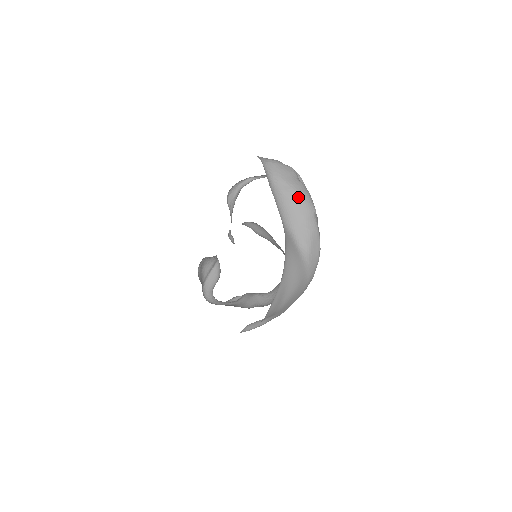
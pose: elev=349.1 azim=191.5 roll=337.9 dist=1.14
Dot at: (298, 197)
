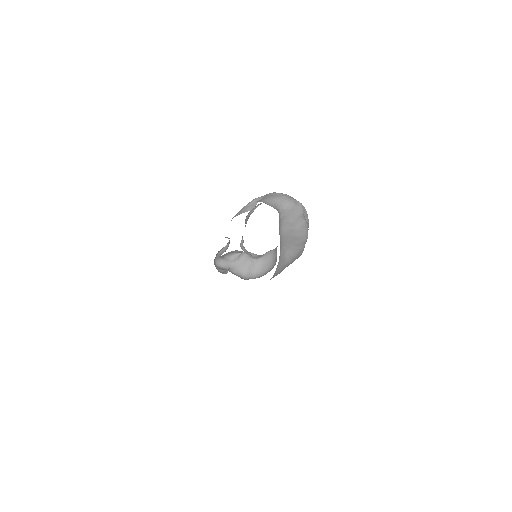
Dot at: (298, 234)
